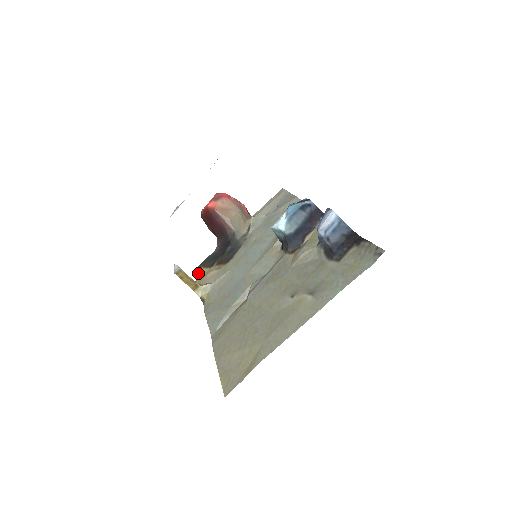
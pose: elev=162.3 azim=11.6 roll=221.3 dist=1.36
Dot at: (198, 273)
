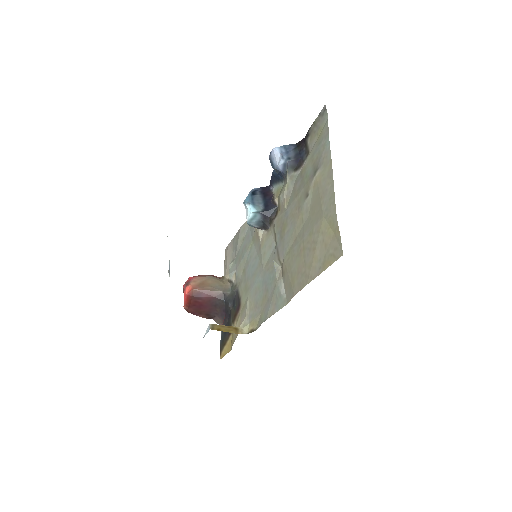
Dot at: (226, 351)
